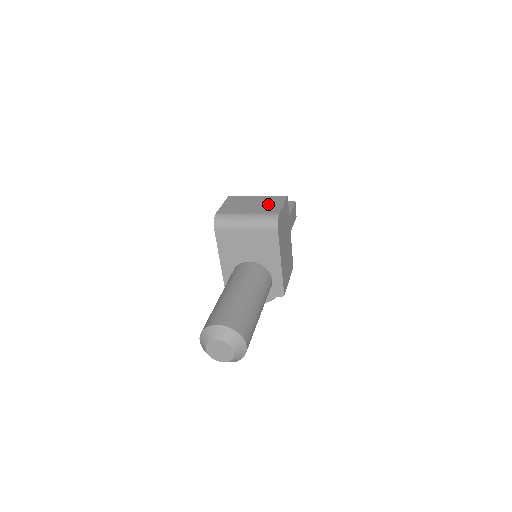
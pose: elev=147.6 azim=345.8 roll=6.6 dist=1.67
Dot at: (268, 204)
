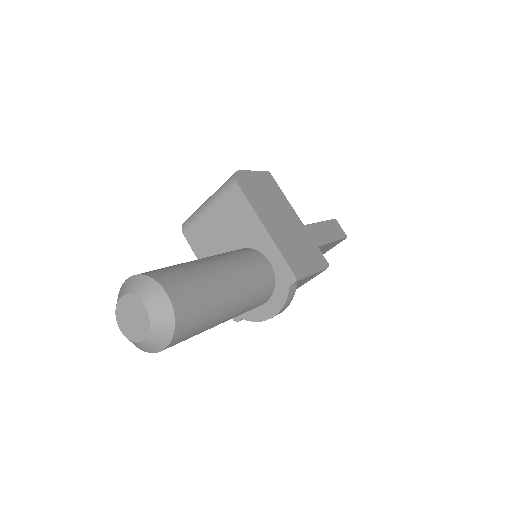
Dot at: occluded
